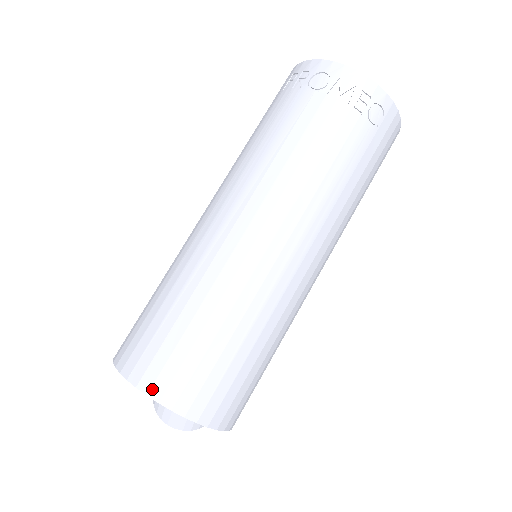
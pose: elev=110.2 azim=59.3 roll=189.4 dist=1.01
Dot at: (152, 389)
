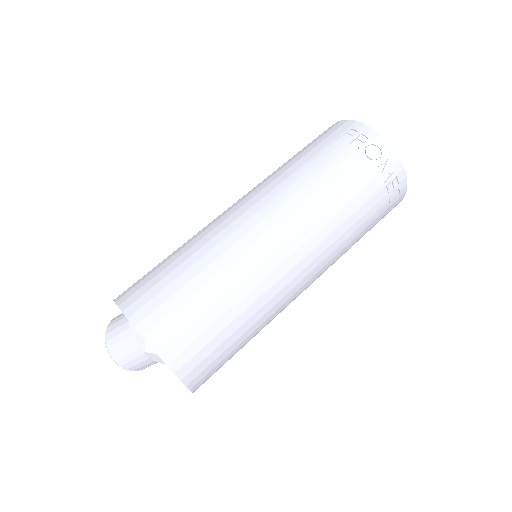
Dot at: (165, 352)
